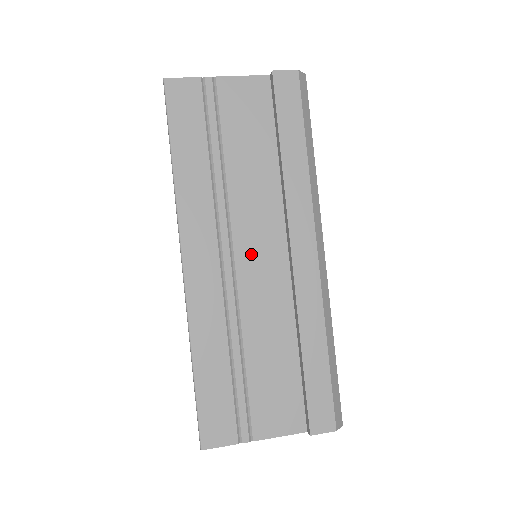
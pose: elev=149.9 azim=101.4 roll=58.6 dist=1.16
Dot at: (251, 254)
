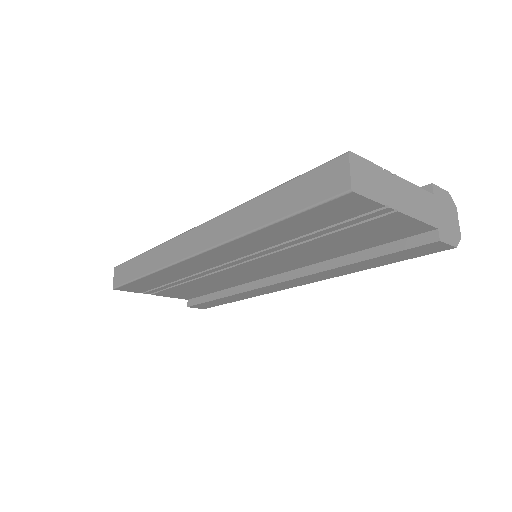
Dot at: occluded
